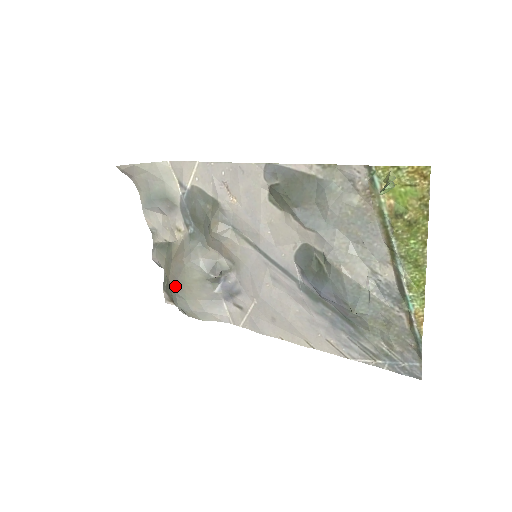
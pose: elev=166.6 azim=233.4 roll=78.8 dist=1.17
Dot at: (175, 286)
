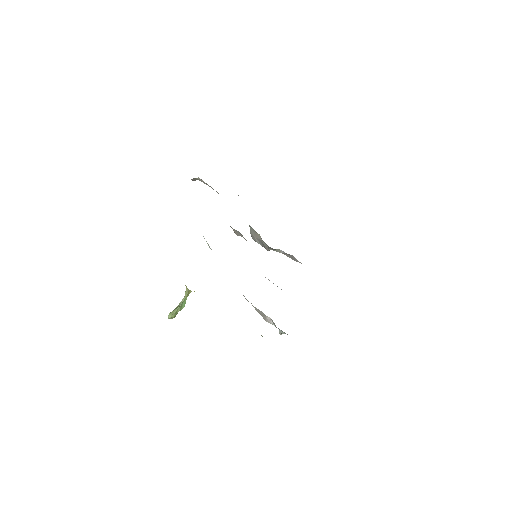
Dot at: occluded
